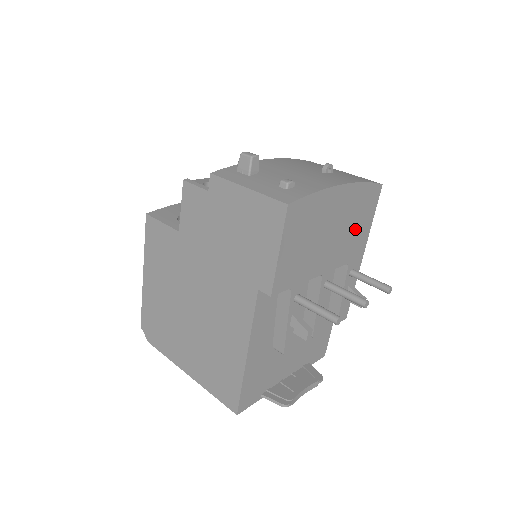
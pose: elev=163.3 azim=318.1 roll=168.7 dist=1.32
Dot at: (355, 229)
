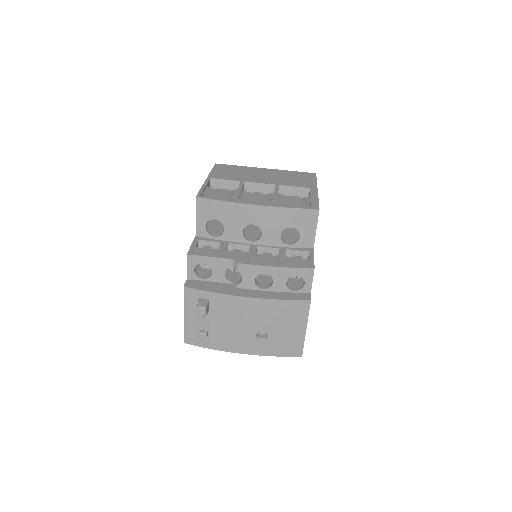
Dot at: occluded
